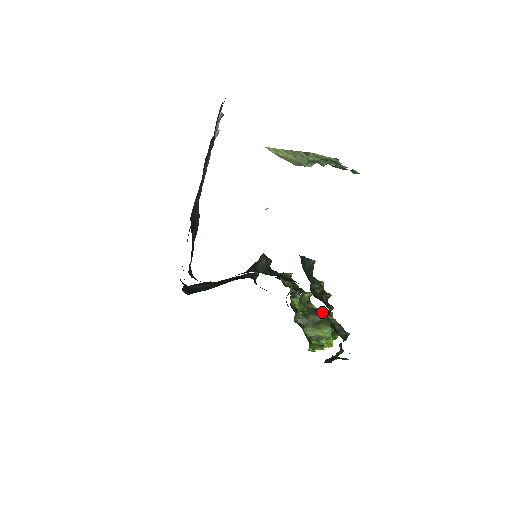
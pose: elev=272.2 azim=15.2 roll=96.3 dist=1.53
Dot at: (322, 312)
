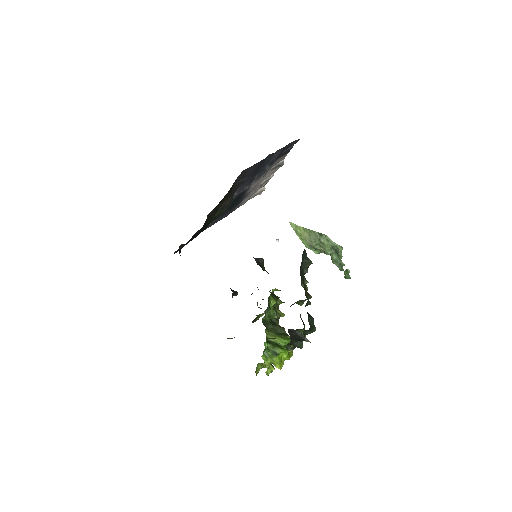
Dot at: occluded
